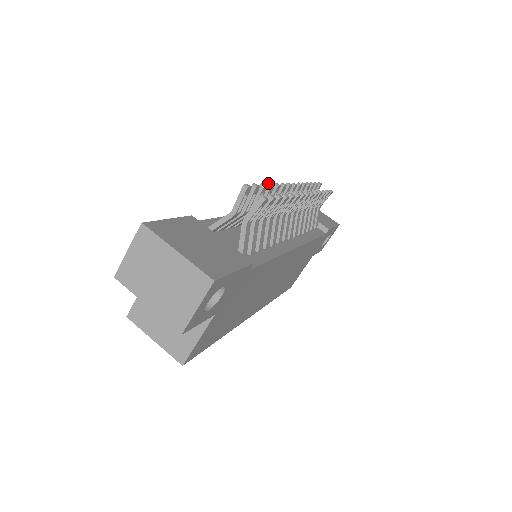
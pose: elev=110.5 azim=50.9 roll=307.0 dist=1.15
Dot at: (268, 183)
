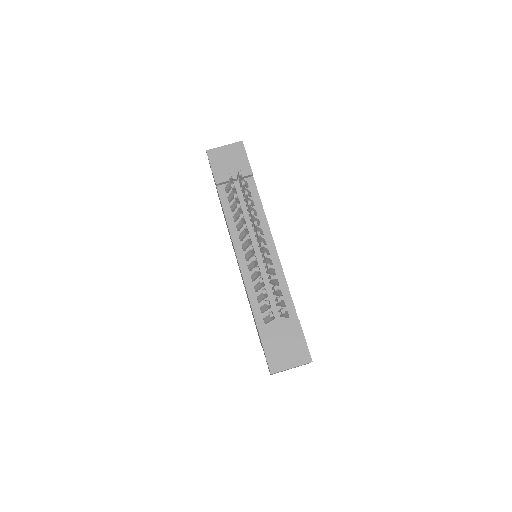
Dot at: (260, 282)
